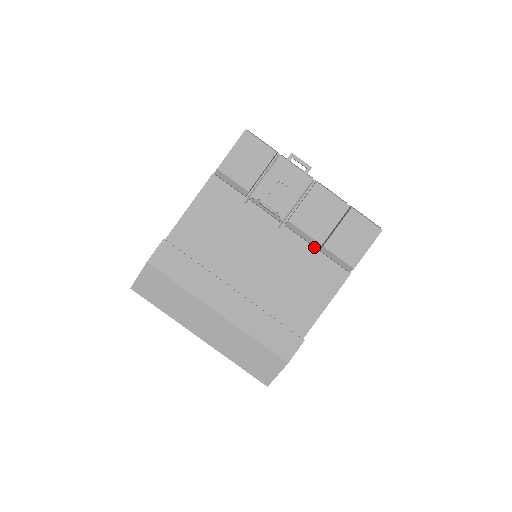
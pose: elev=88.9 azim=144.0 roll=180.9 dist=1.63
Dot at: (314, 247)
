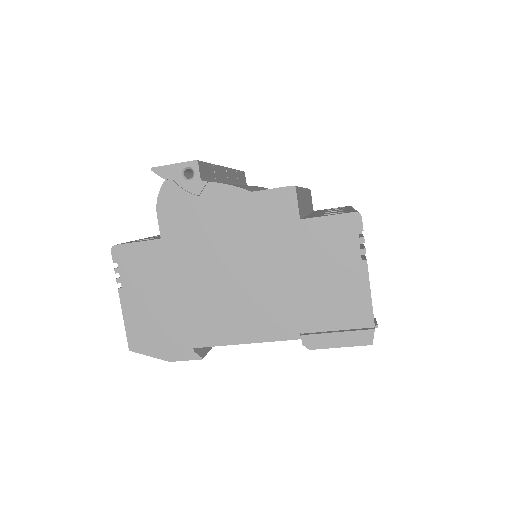
Dot at: occluded
